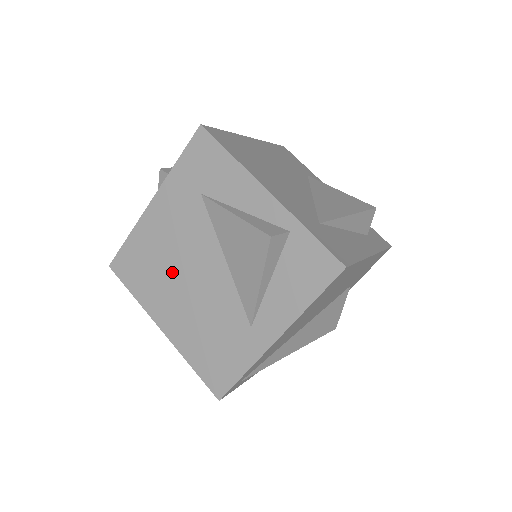
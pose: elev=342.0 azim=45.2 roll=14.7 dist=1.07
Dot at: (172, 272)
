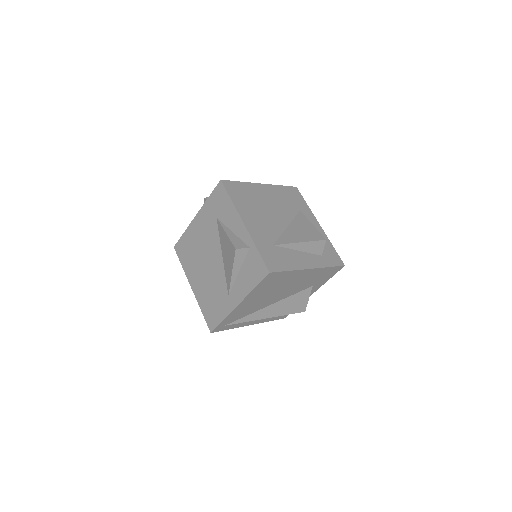
Dot at: (200, 257)
